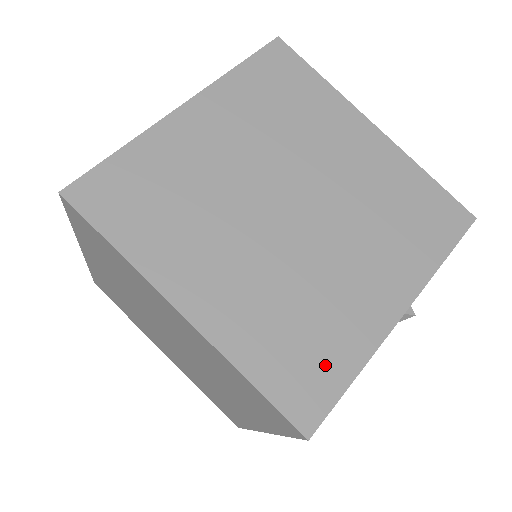
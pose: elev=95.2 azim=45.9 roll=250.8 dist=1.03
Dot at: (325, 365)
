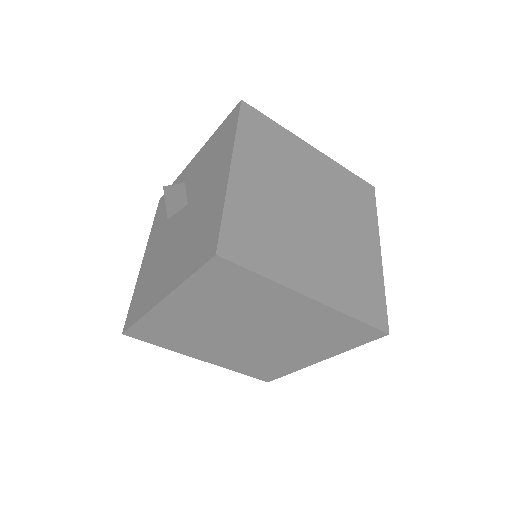
Dot at: (274, 371)
